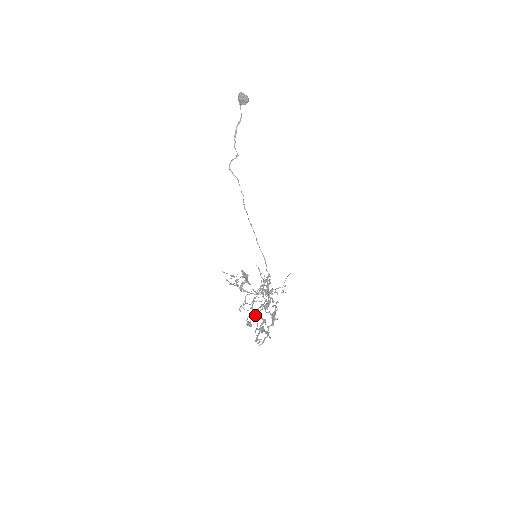
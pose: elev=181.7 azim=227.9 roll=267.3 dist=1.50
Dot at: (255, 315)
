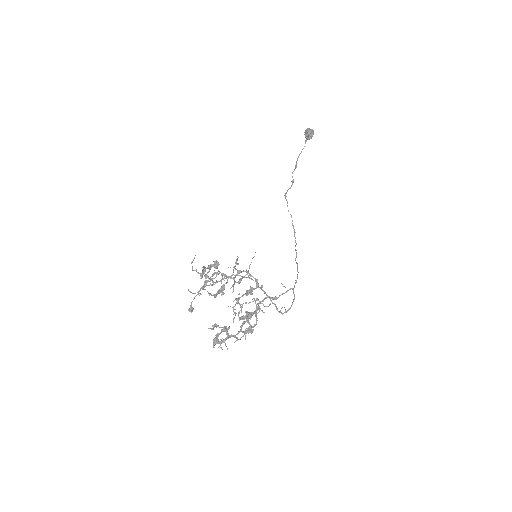
Dot at: occluded
